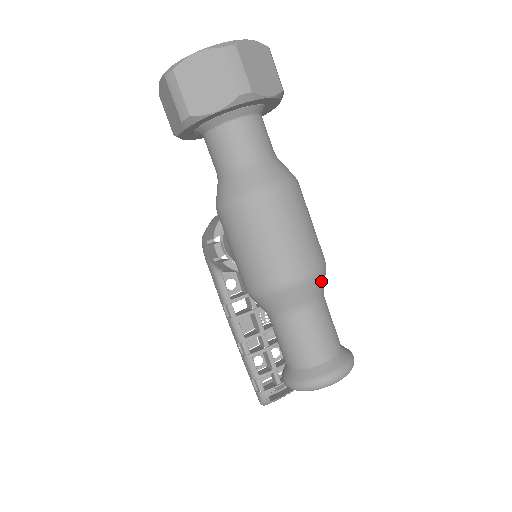
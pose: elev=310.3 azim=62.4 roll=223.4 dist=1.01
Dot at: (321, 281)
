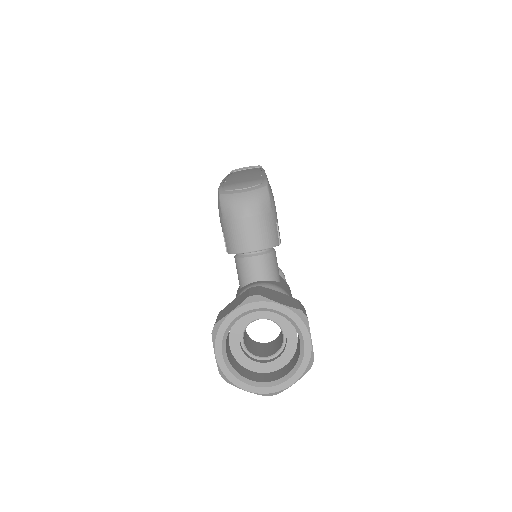
Dot at: occluded
